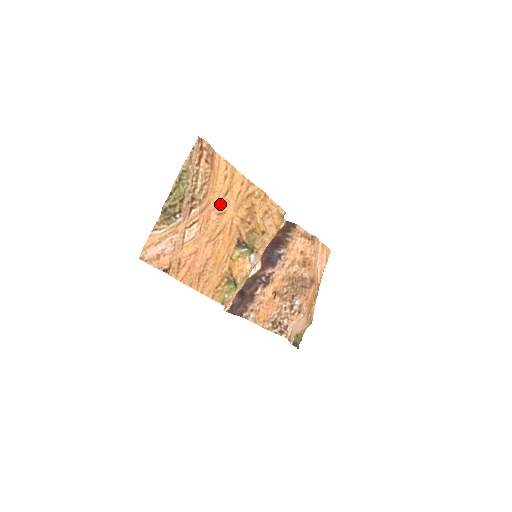
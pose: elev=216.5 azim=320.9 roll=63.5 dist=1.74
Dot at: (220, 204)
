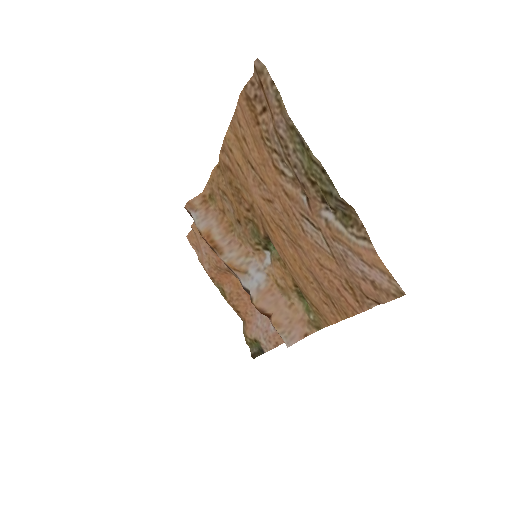
Dot at: (264, 185)
